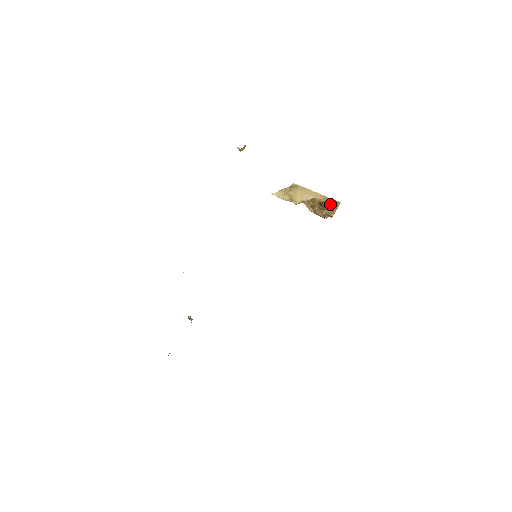
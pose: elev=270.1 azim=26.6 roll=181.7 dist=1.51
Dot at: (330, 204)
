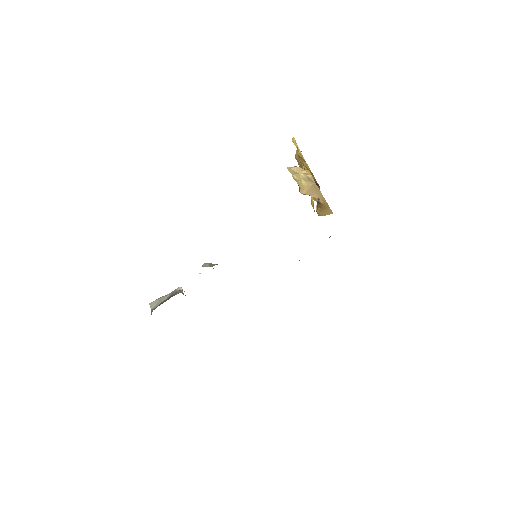
Dot at: (325, 208)
